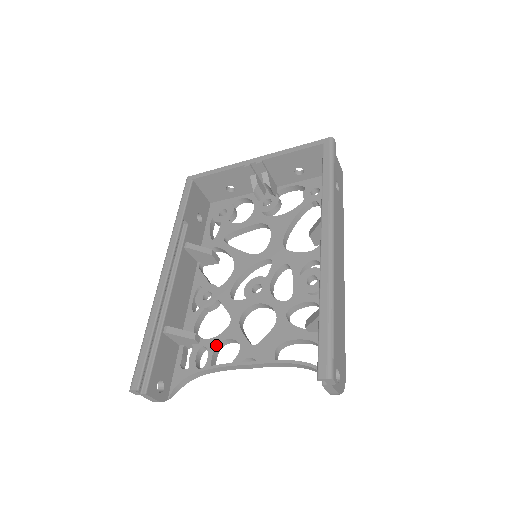
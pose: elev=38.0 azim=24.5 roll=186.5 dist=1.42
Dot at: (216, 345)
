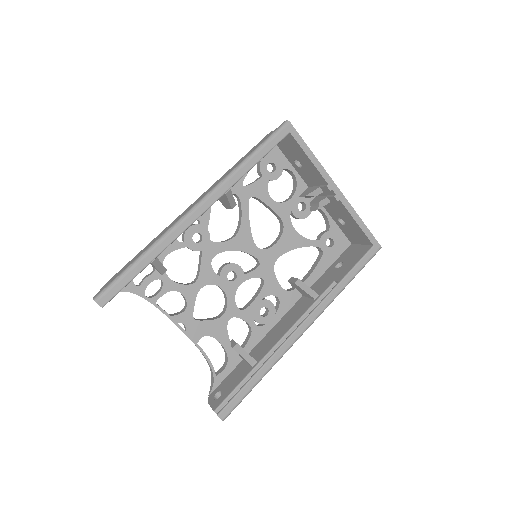
Dot at: (171, 290)
